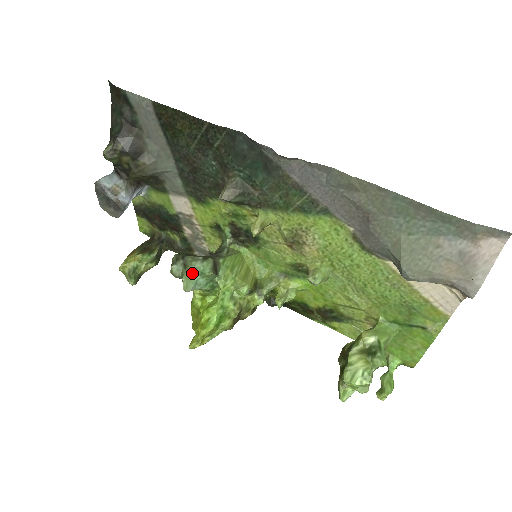
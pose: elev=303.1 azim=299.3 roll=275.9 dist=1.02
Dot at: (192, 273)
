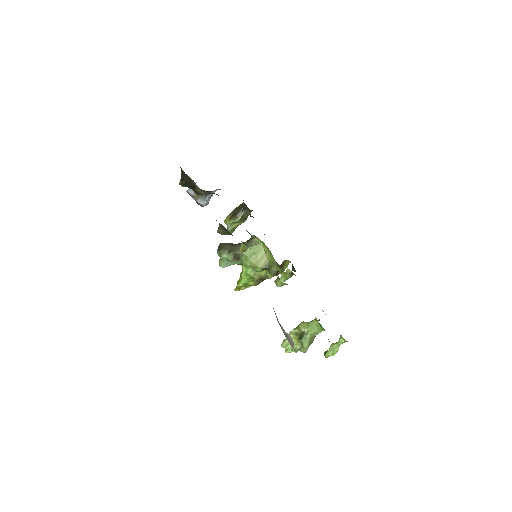
Dot at: (222, 260)
